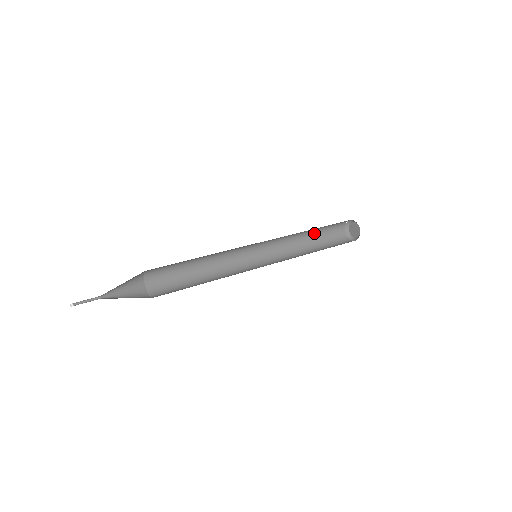
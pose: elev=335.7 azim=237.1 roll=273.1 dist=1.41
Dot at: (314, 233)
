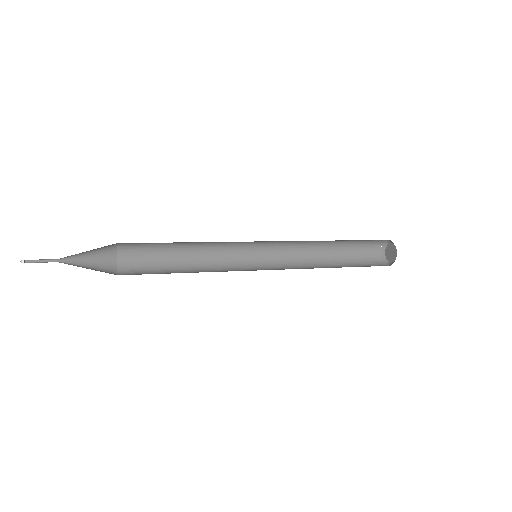
Dot at: (340, 243)
